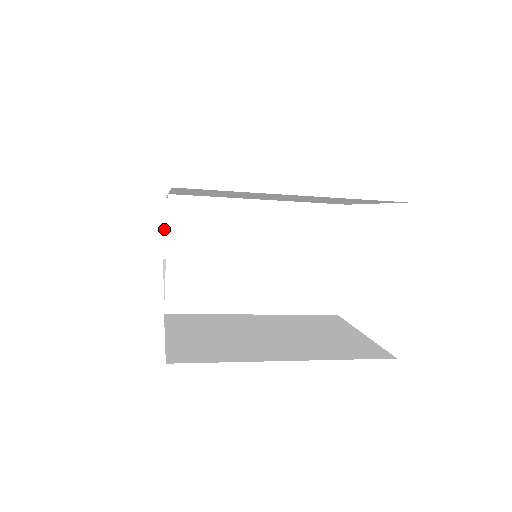
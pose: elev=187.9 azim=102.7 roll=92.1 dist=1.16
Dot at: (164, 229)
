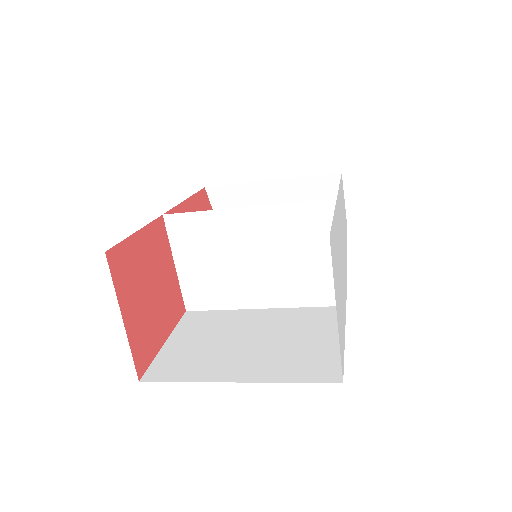
Dot at: occluded
